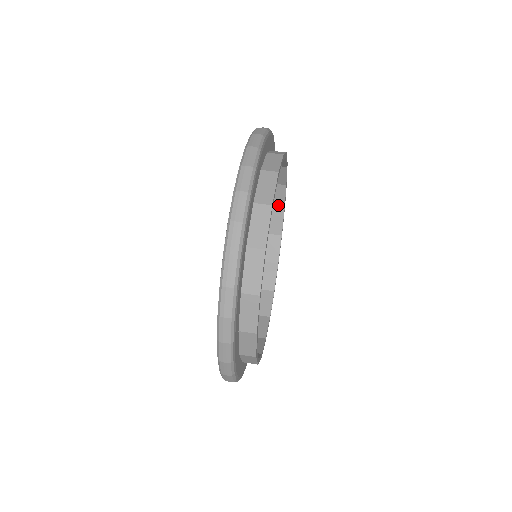
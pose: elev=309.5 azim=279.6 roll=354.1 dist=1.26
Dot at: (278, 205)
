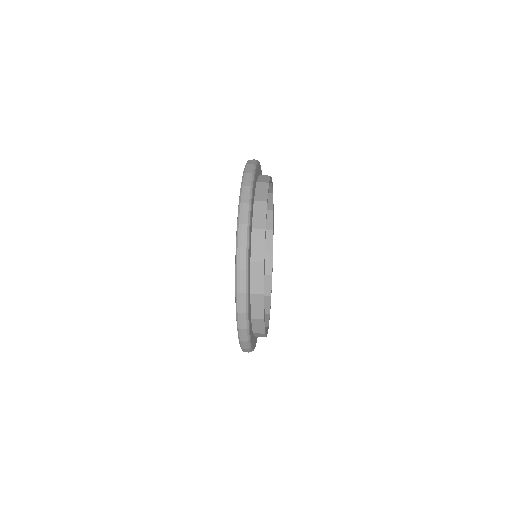
Dot at: (268, 208)
